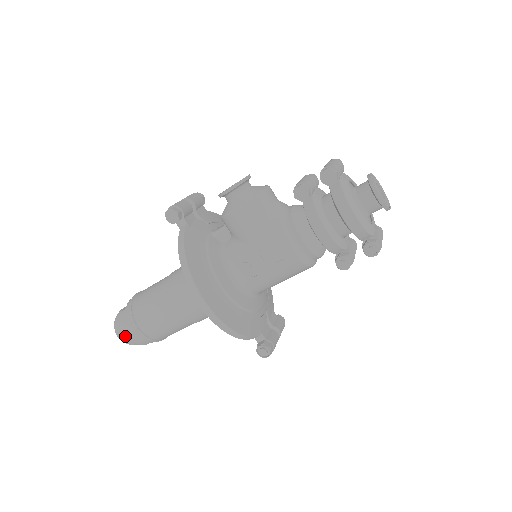
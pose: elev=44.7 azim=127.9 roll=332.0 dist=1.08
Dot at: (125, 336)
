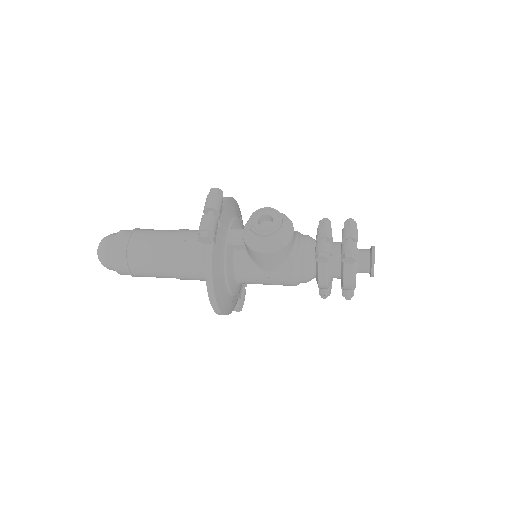
Dot at: (112, 269)
